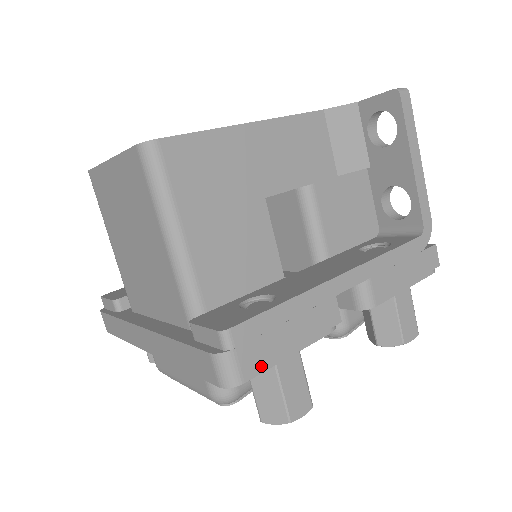
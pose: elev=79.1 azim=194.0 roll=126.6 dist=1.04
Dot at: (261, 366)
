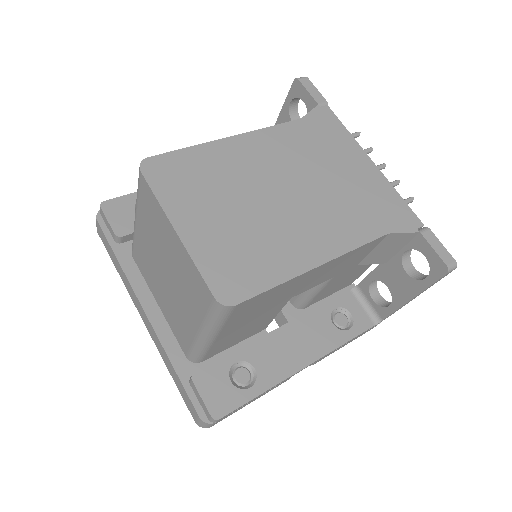
Dot at: occluded
